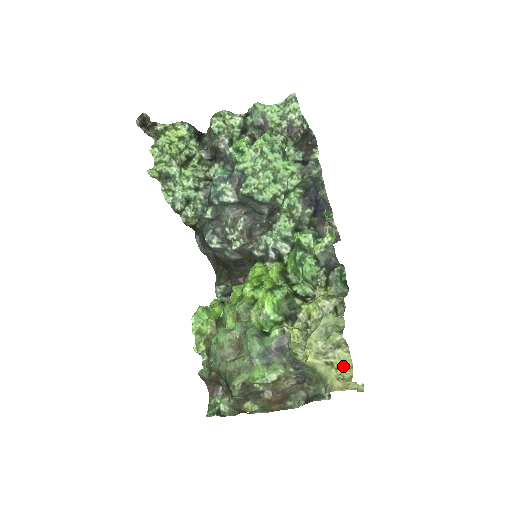
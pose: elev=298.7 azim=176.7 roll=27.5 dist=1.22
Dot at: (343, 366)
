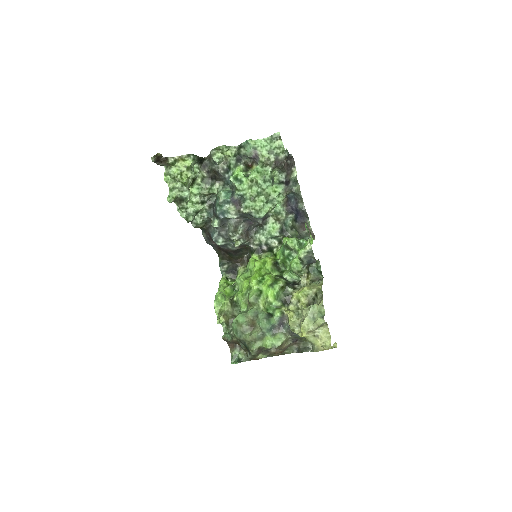
Dot at: (325, 337)
